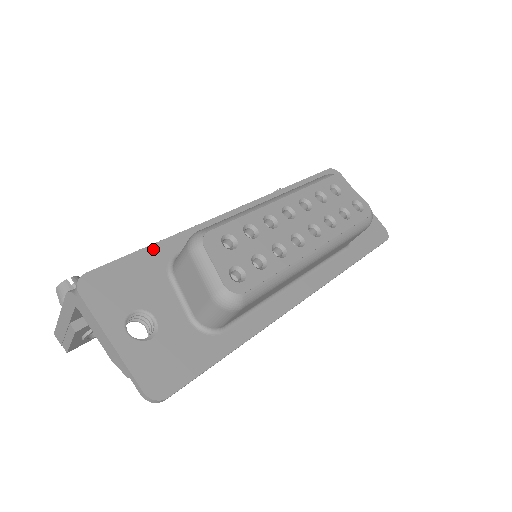
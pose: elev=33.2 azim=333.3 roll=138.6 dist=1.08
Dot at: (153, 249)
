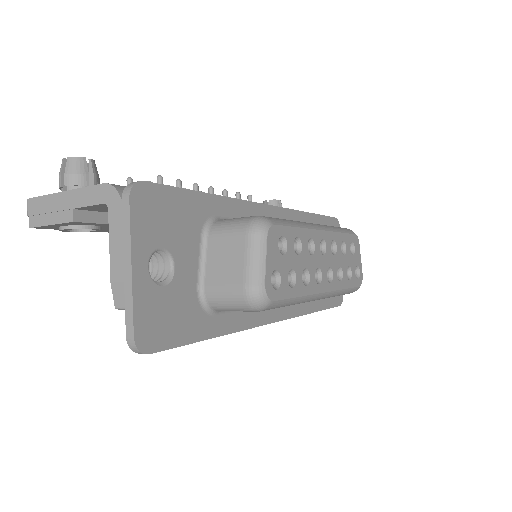
Dot at: (202, 197)
